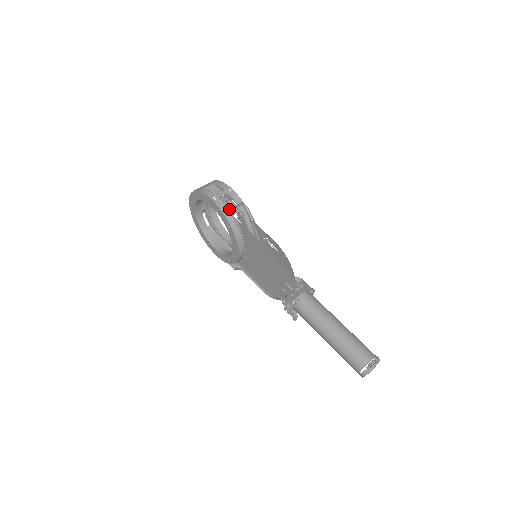
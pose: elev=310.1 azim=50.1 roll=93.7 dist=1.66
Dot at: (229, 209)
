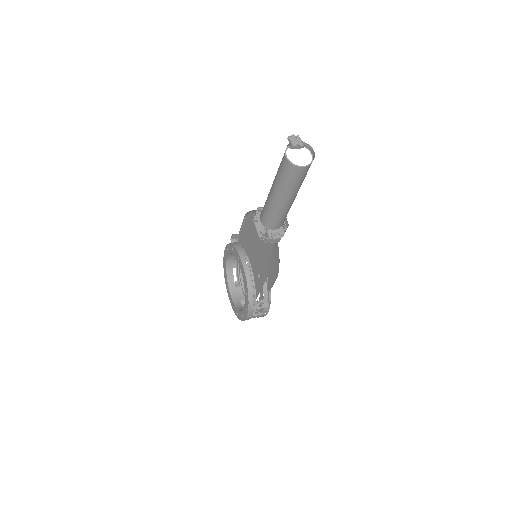
Dot at: (233, 240)
